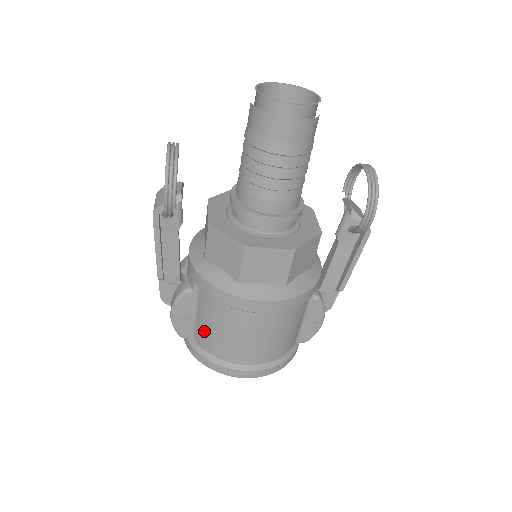
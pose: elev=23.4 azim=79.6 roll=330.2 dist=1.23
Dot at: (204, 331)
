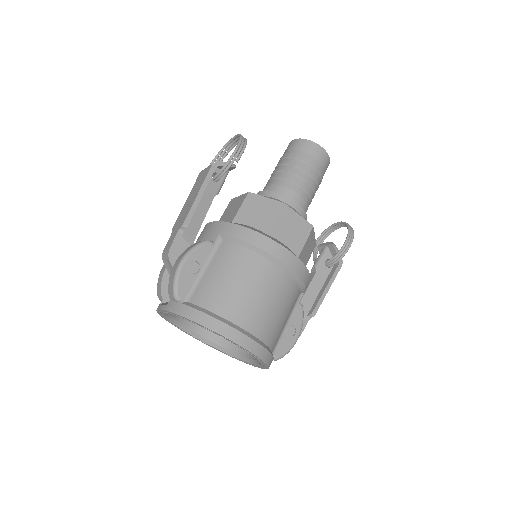
Dot at: (212, 284)
